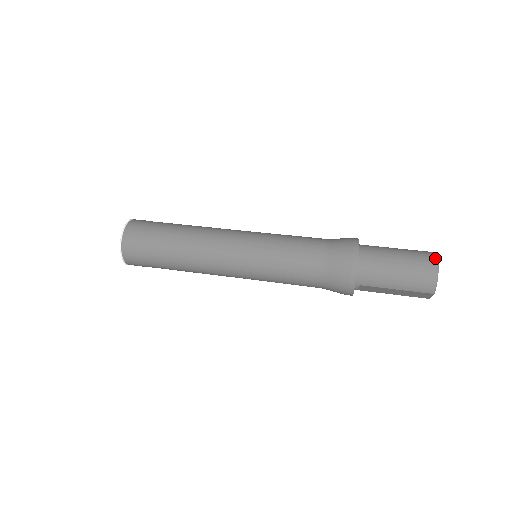
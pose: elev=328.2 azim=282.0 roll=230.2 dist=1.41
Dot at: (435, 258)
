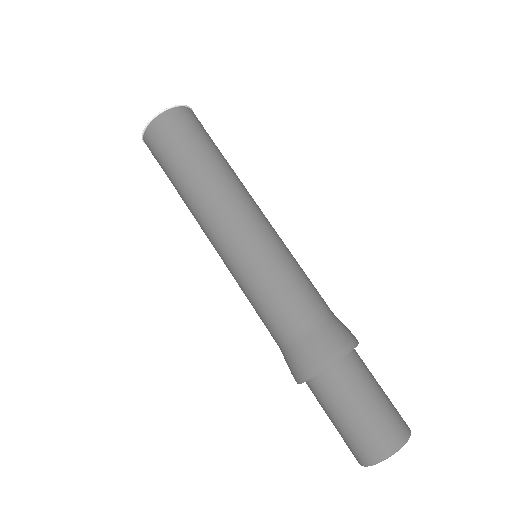
Dot at: (390, 452)
